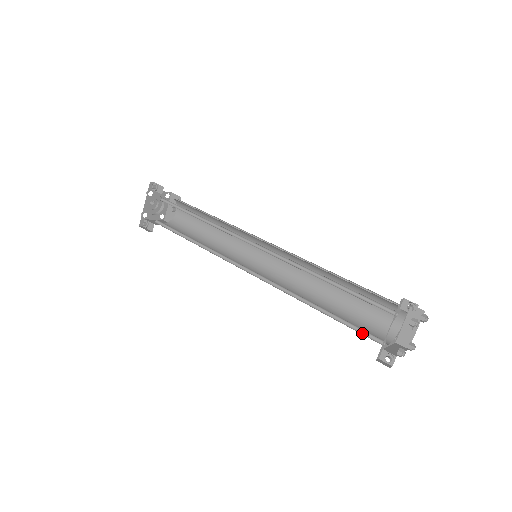
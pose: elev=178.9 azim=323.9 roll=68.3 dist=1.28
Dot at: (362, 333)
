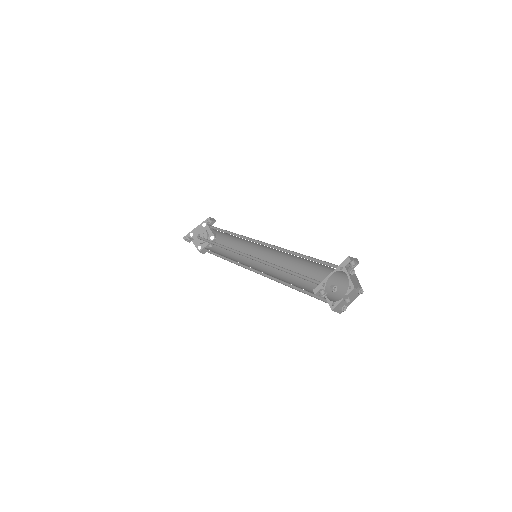
Dot at: (310, 281)
